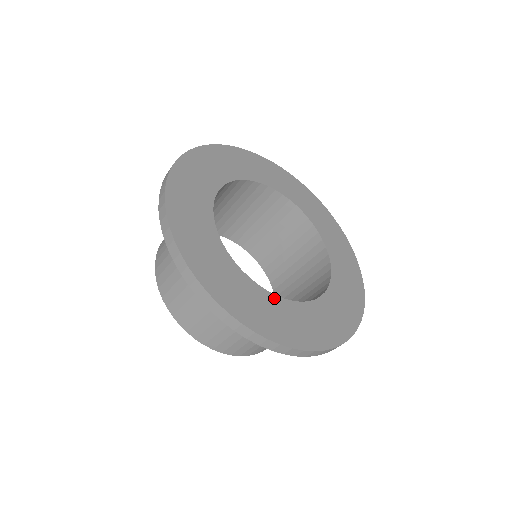
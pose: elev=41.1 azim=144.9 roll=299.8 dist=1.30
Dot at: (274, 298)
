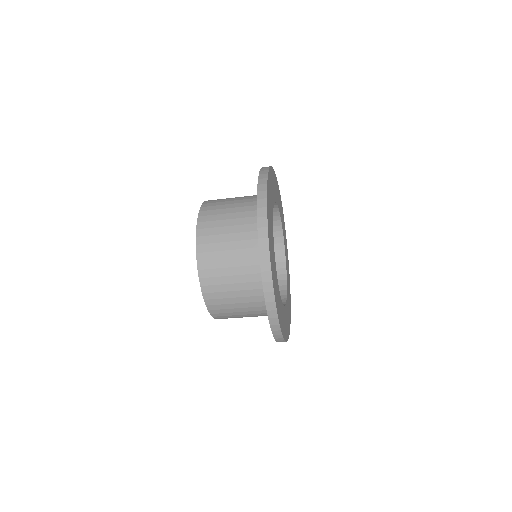
Dot at: (285, 309)
